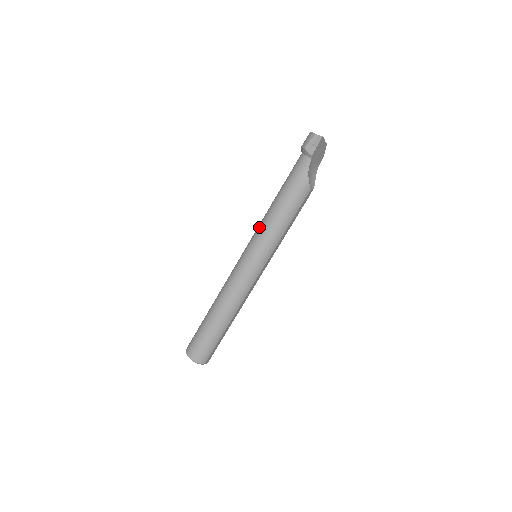
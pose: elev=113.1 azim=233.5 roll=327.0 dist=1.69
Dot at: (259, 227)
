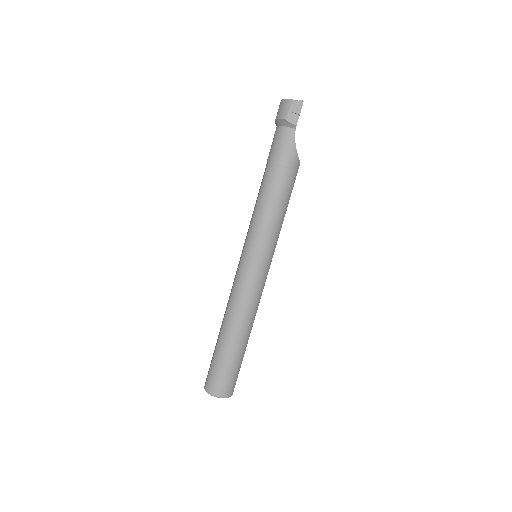
Dot at: (254, 223)
